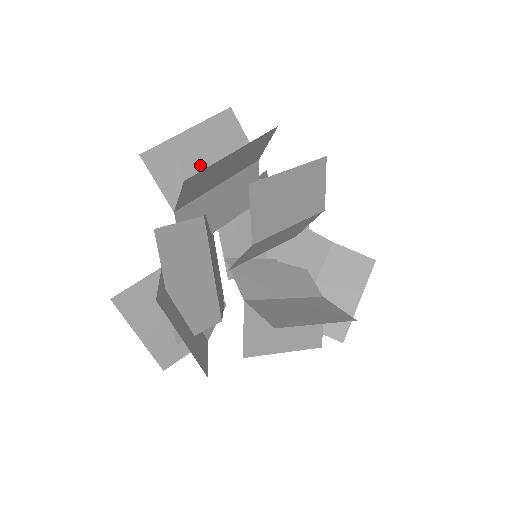
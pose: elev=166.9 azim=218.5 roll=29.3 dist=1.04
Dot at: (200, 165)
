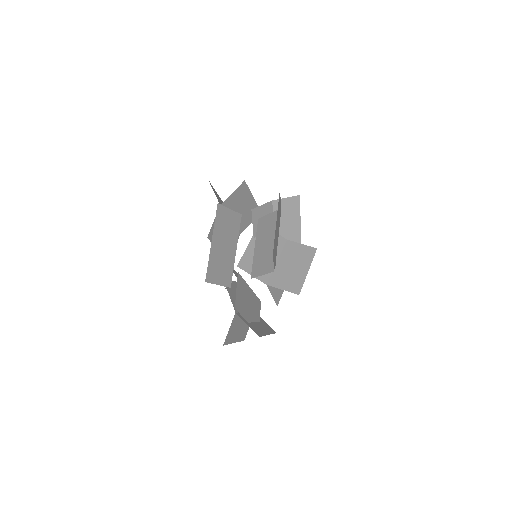
Dot at: (225, 252)
